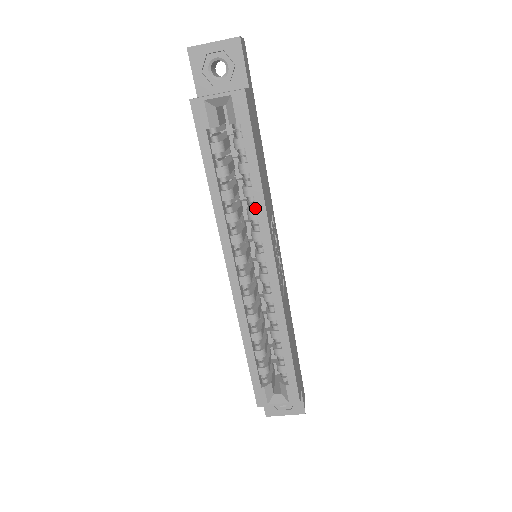
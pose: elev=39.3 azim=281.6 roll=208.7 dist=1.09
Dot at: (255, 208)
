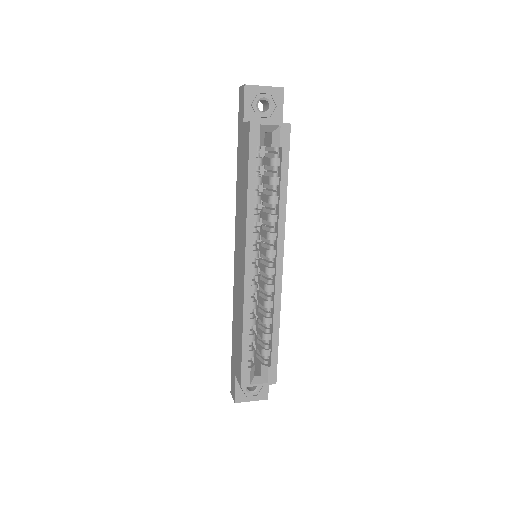
Dot at: (275, 214)
